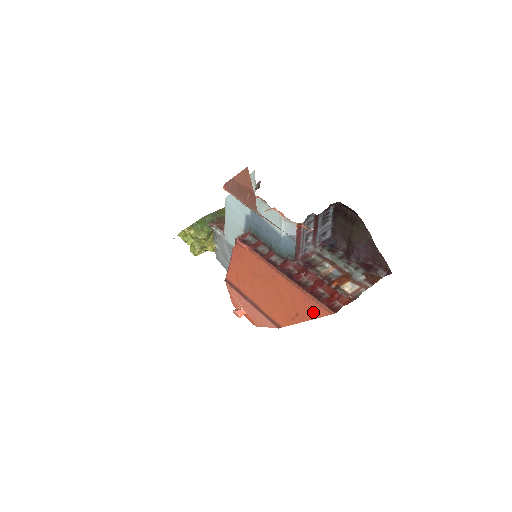
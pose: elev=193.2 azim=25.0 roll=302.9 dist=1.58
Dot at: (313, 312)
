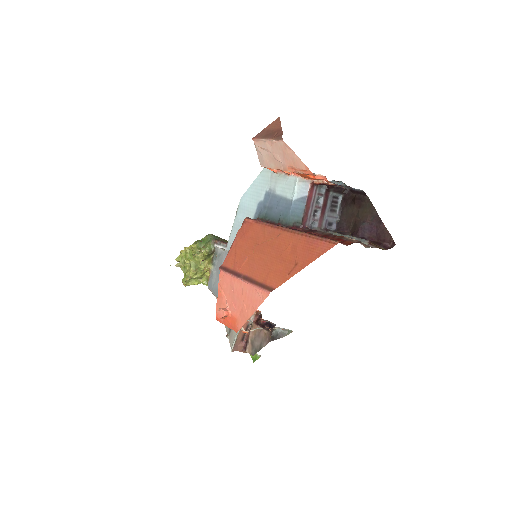
Dot at: (315, 252)
